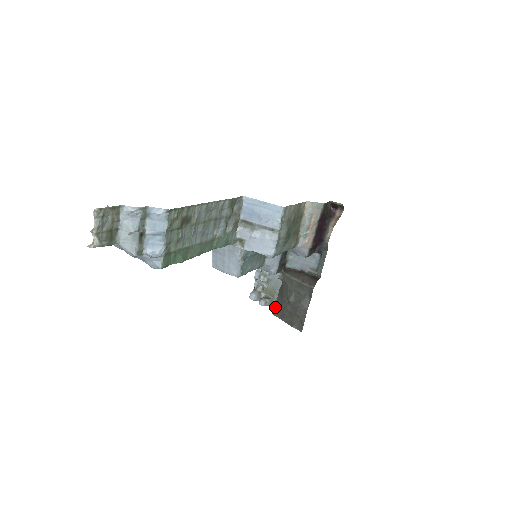
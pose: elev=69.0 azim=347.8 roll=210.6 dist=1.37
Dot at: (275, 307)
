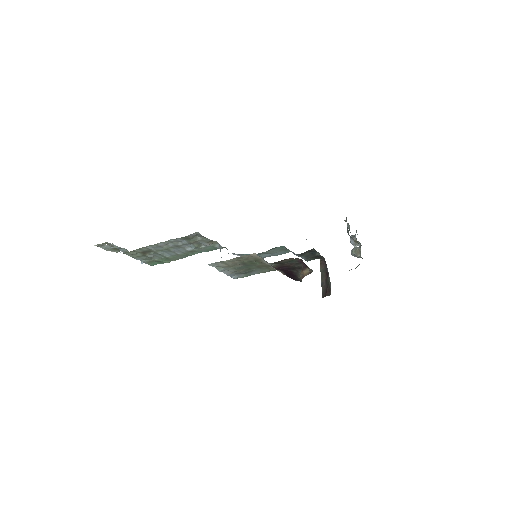
Dot at: occluded
